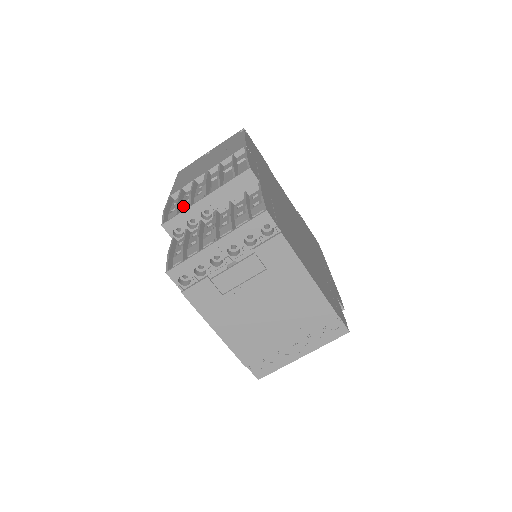
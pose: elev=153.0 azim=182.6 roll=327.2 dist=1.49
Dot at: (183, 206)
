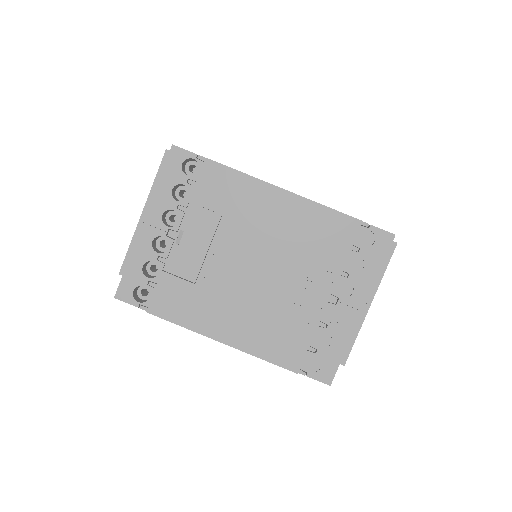
Dot at: occluded
